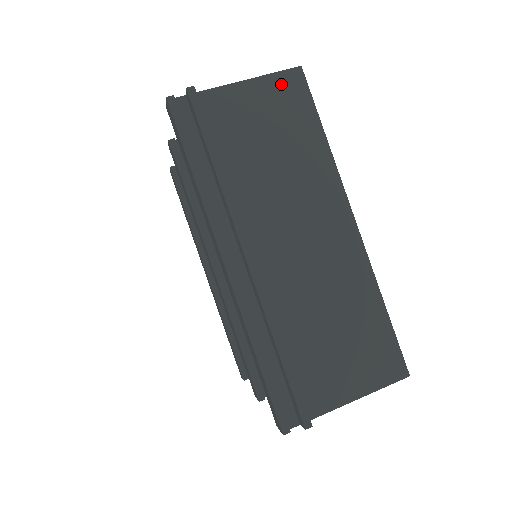
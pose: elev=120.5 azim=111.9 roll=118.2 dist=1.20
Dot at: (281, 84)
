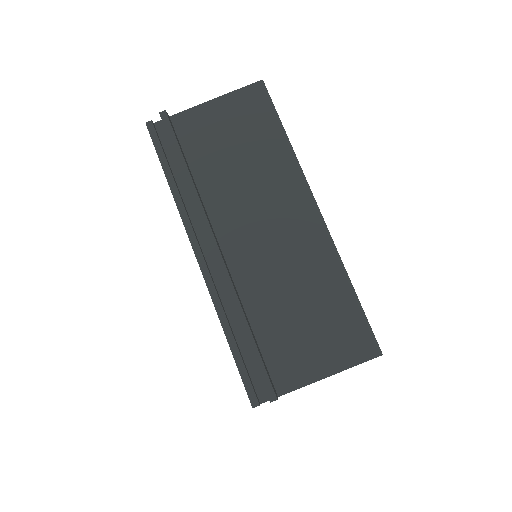
Dot at: (244, 98)
